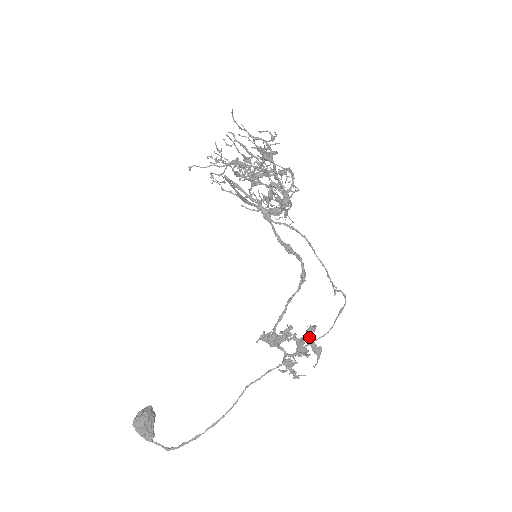
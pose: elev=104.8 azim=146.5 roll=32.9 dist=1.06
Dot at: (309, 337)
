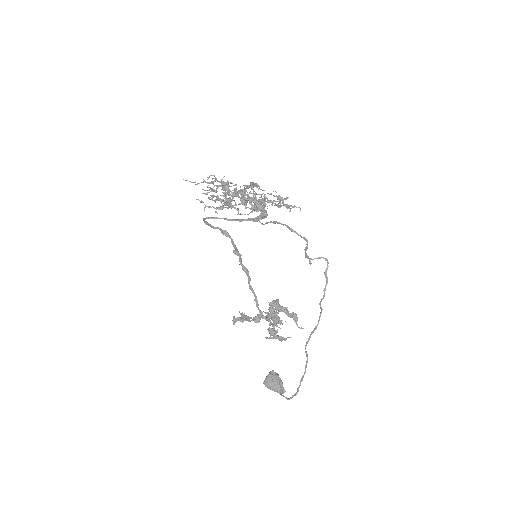
Dot at: (278, 309)
